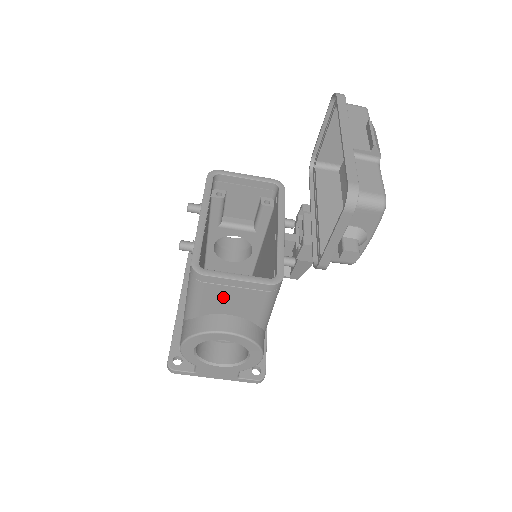
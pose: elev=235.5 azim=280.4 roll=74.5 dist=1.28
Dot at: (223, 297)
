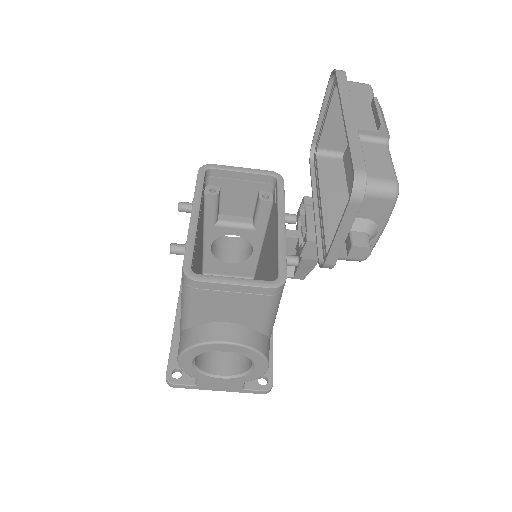
Dot at: (220, 304)
